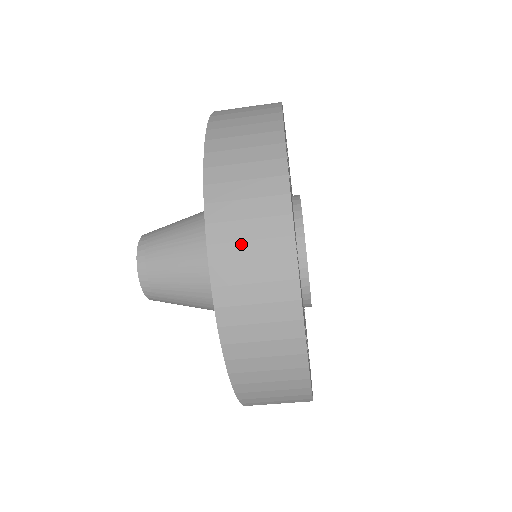
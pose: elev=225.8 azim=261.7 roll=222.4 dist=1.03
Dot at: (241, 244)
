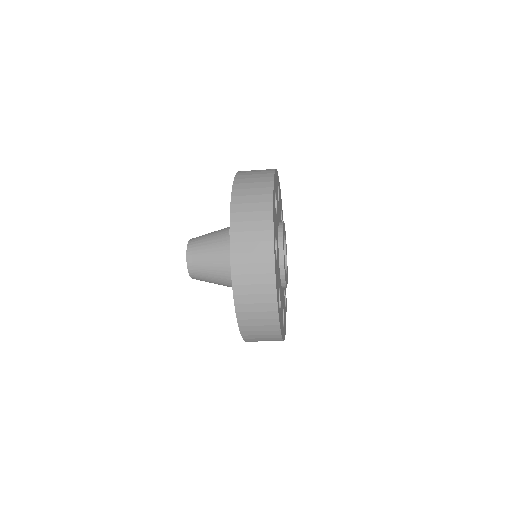
Dot at: (252, 313)
